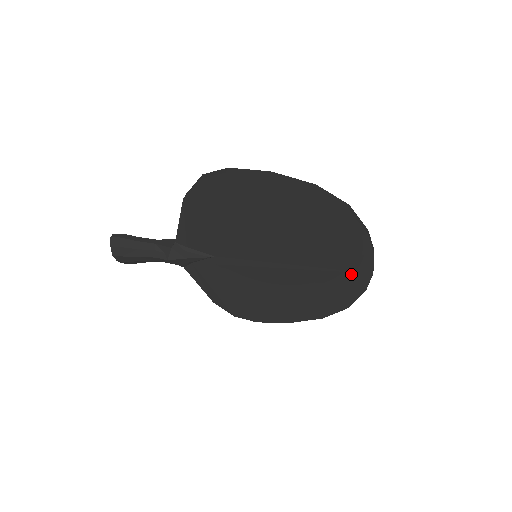
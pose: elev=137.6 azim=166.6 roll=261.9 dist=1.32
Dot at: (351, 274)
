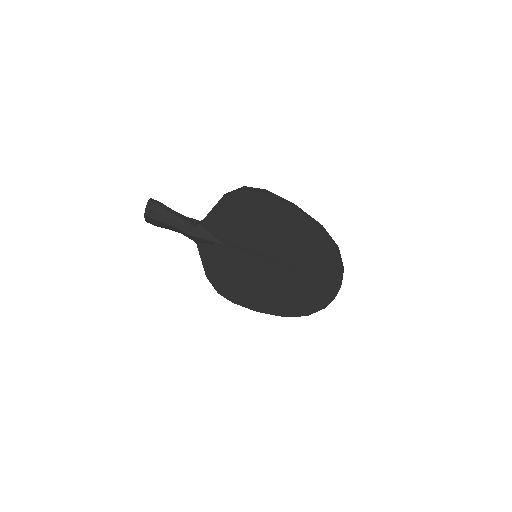
Dot at: (319, 293)
